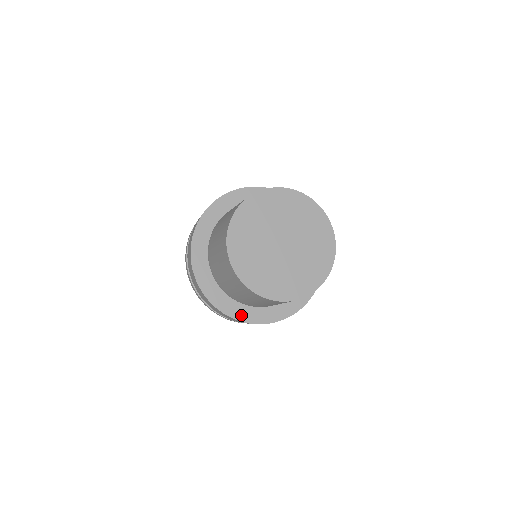
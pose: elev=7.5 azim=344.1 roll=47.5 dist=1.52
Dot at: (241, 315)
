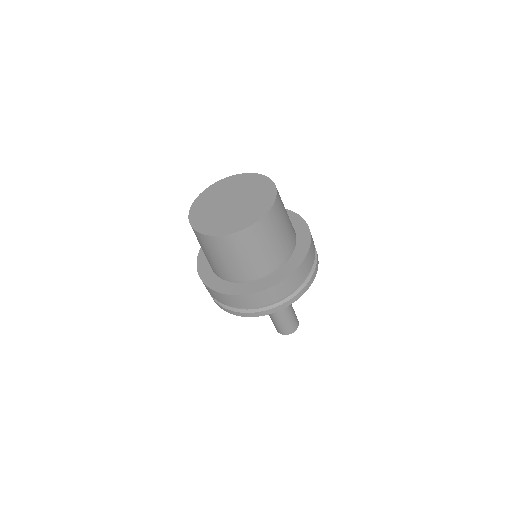
Dot at: (202, 267)
